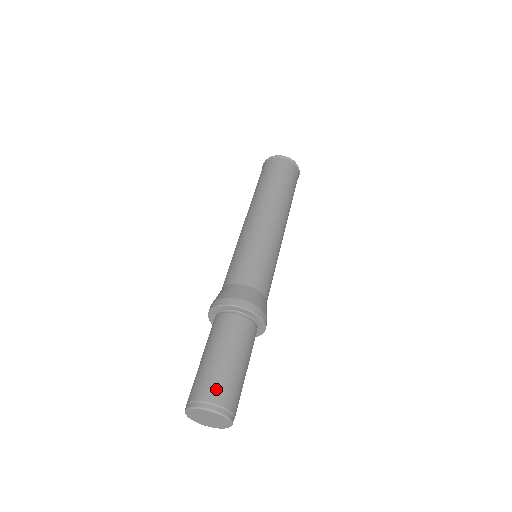
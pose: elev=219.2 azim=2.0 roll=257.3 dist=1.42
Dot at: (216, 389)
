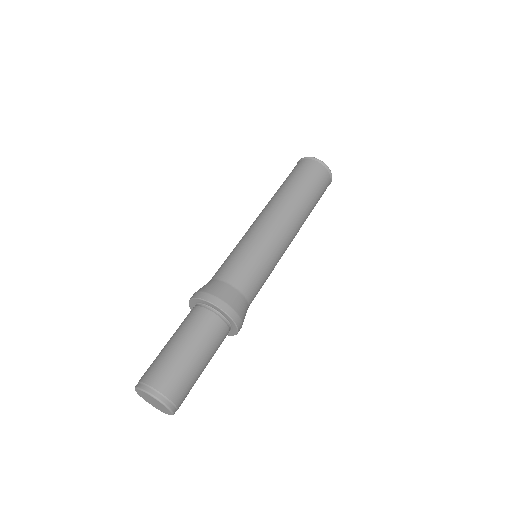
Dot at: (178, 387)
